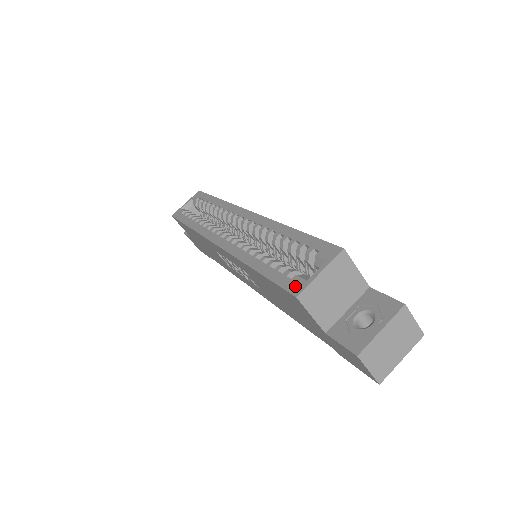
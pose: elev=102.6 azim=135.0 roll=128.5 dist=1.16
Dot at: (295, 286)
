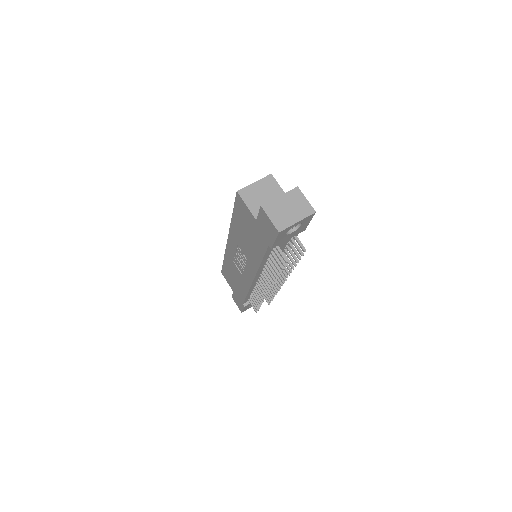
Dot at: occluded
